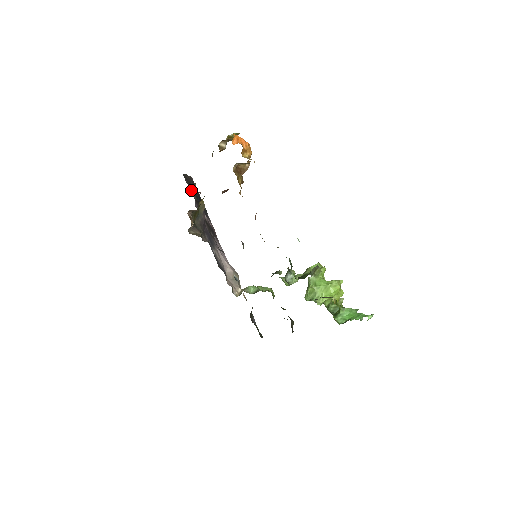
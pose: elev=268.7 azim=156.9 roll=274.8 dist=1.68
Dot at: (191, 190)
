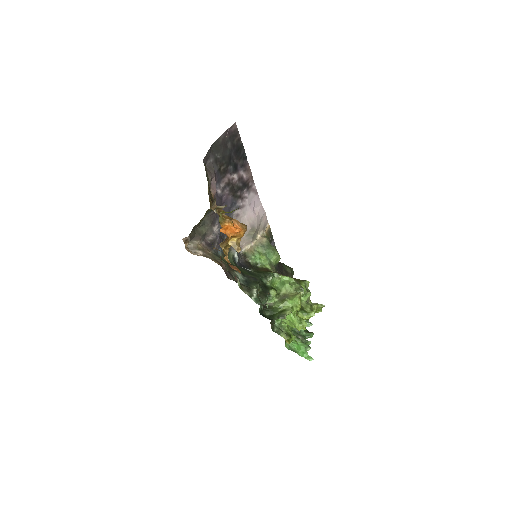
Dot at: (219, 162)
